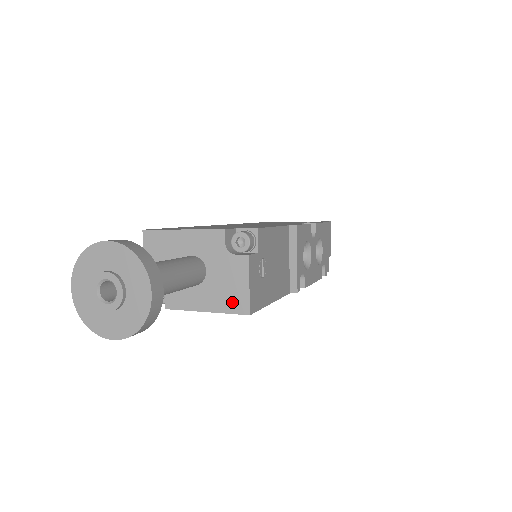
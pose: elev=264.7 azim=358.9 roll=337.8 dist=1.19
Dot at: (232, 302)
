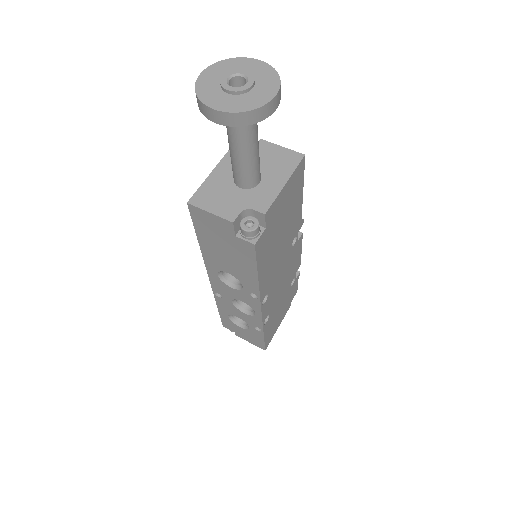
Dot at: (289, 162)
